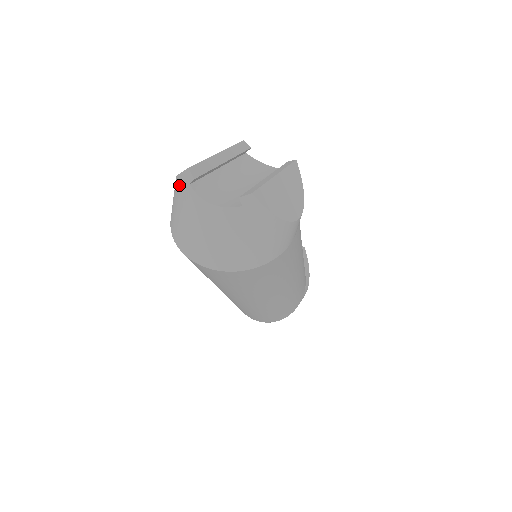
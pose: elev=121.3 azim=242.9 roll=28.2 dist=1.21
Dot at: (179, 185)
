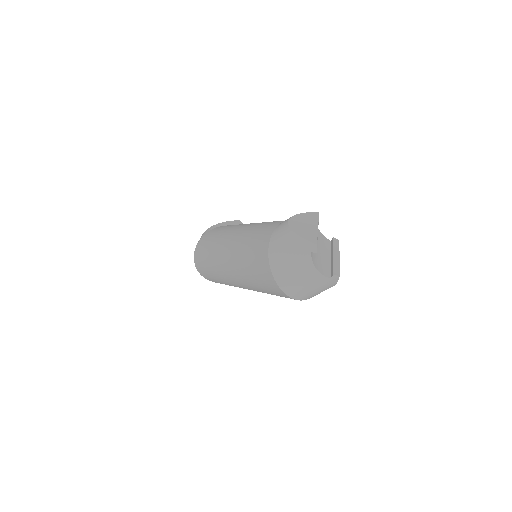
Dot at: (300, 244)
